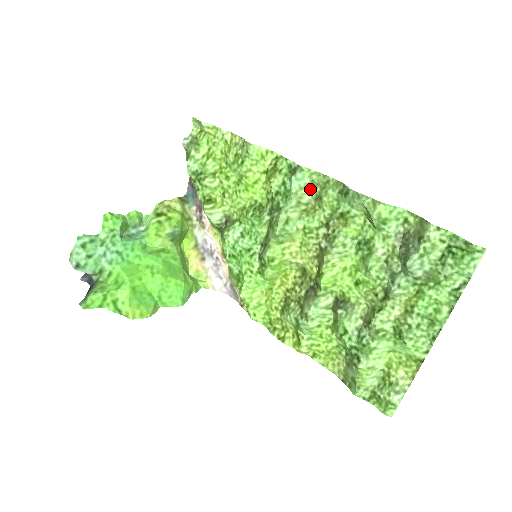
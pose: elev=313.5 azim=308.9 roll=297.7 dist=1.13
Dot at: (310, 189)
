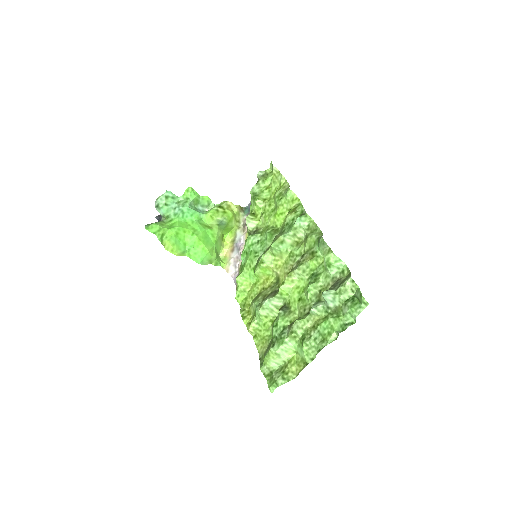
Dot at: (305, 230)
